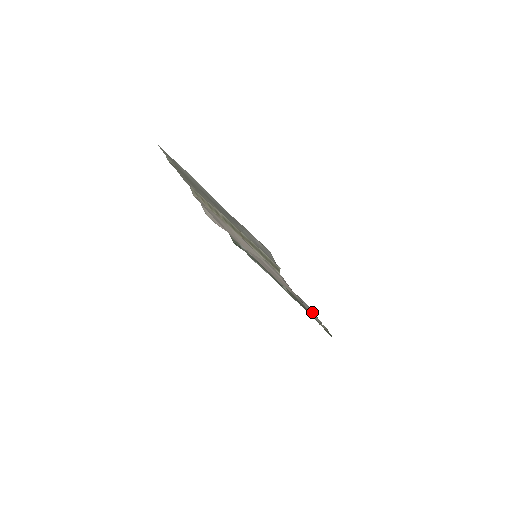
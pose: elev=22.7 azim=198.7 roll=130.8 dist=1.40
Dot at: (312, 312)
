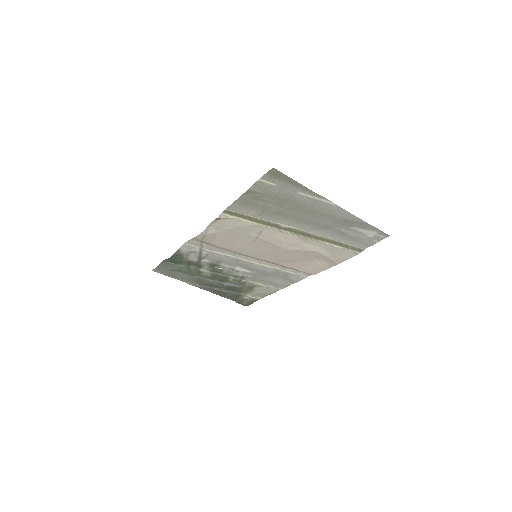
Dot at: (285, 284)
